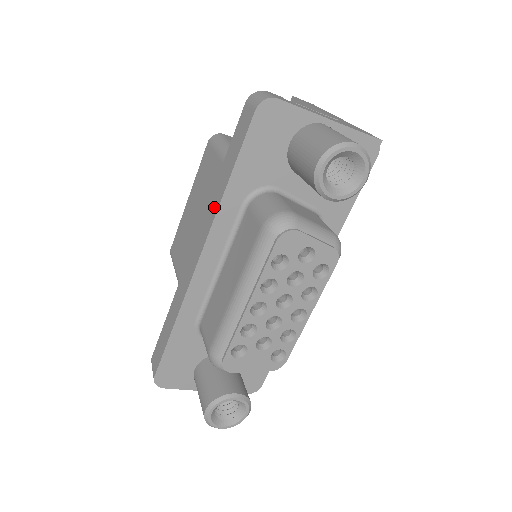
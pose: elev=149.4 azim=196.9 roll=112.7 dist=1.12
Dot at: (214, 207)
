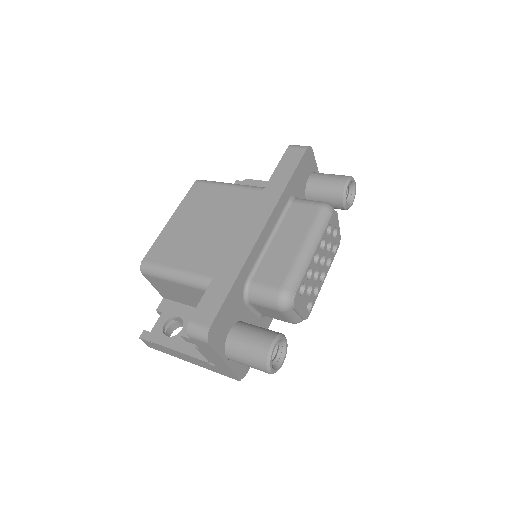
Dot at: (274, 196)
